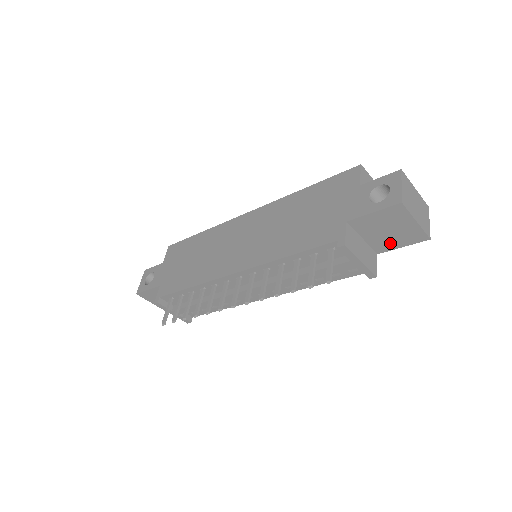
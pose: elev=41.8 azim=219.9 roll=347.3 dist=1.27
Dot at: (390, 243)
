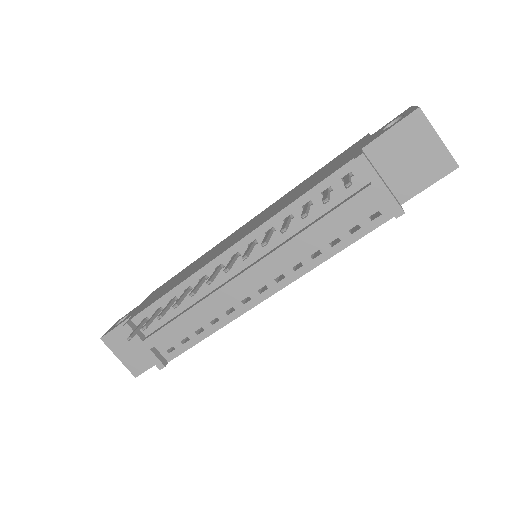
Dot at: (414, 181)
